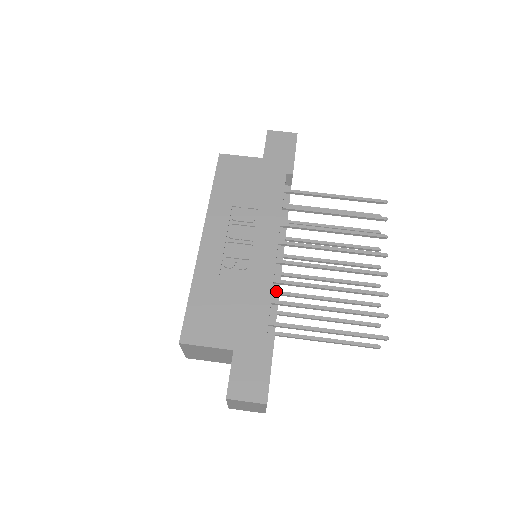
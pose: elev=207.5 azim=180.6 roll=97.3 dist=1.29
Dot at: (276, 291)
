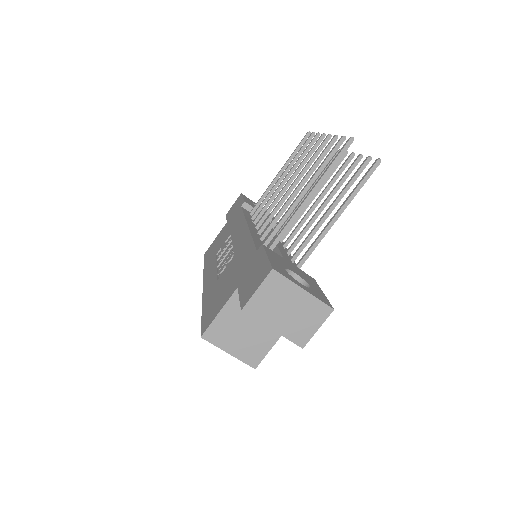
Dot at: occluded
